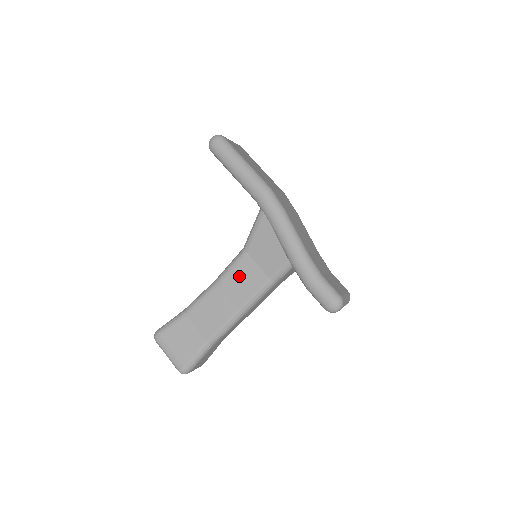
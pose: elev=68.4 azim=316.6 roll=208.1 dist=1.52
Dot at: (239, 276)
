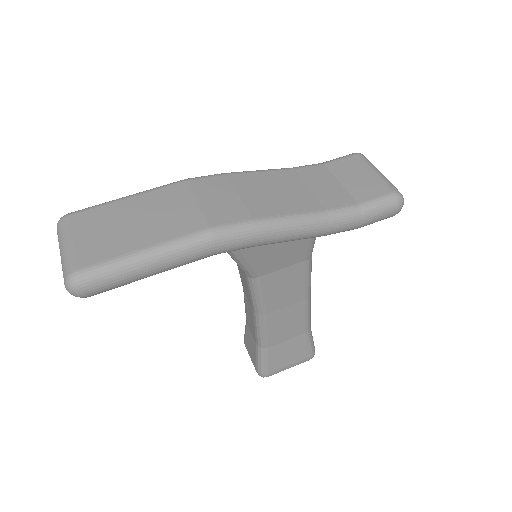
Dot at: (276, 291)
